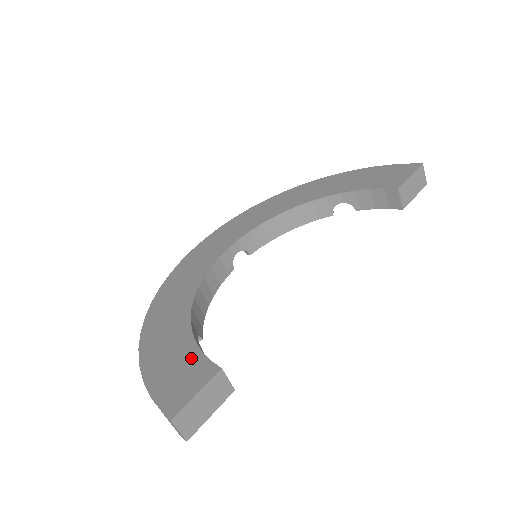
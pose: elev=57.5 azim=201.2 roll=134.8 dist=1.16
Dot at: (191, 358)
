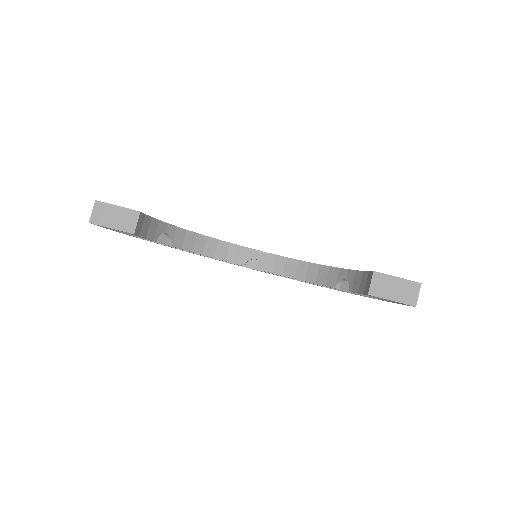
Dot at: occluded
